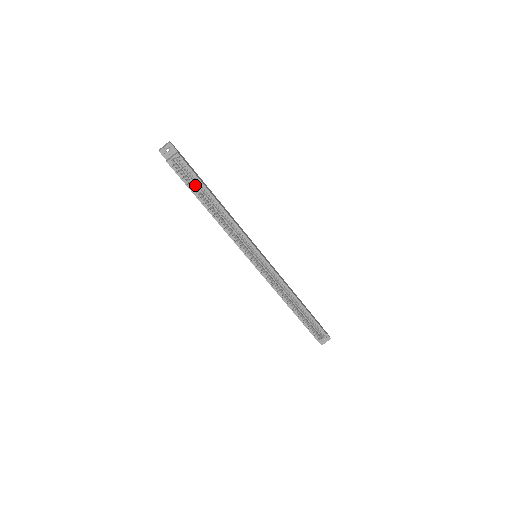
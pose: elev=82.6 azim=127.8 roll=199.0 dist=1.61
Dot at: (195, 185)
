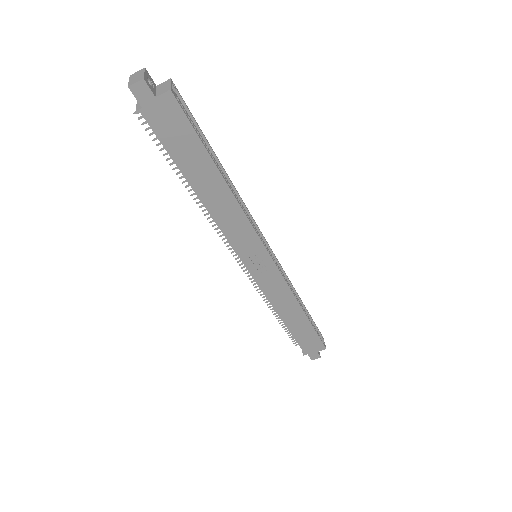
Dot at: (185, 150)
